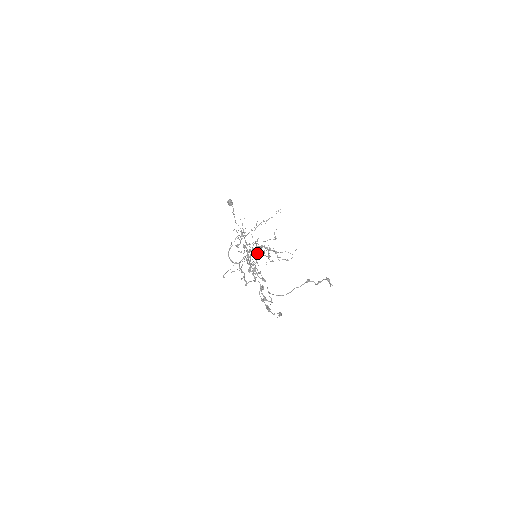
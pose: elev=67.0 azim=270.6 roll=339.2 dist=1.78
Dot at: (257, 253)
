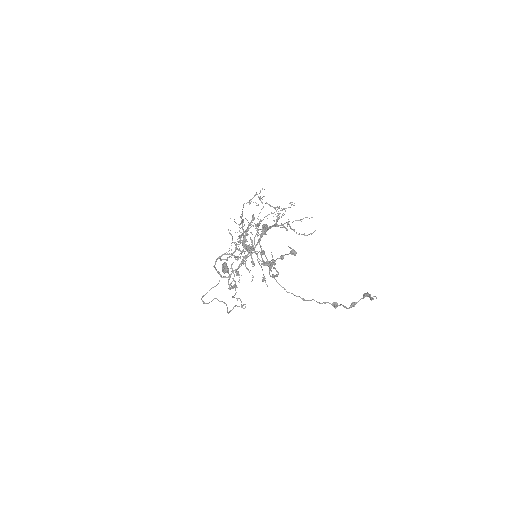
Dot at: (260, 198)
